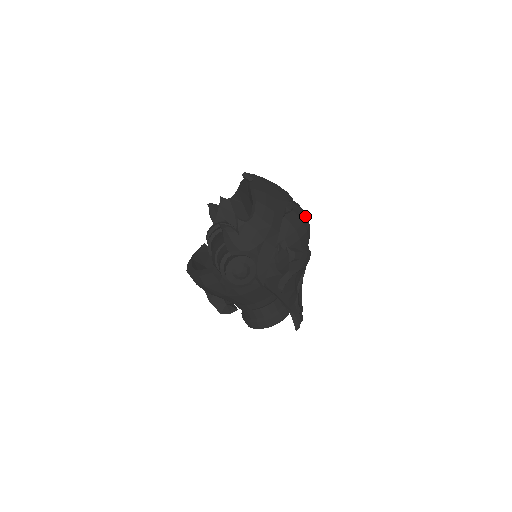
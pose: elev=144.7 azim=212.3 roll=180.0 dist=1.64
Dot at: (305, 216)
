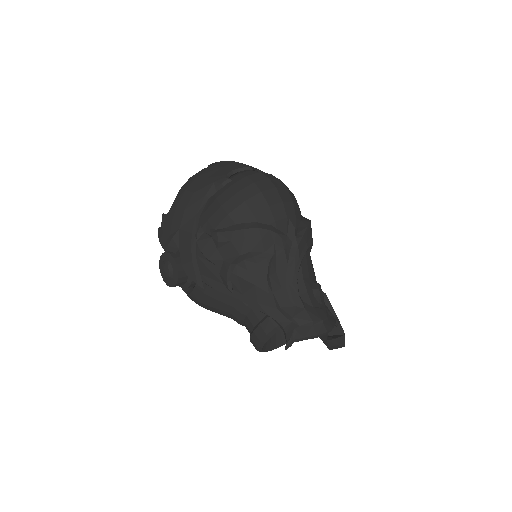
Dot at: (251, 183)
